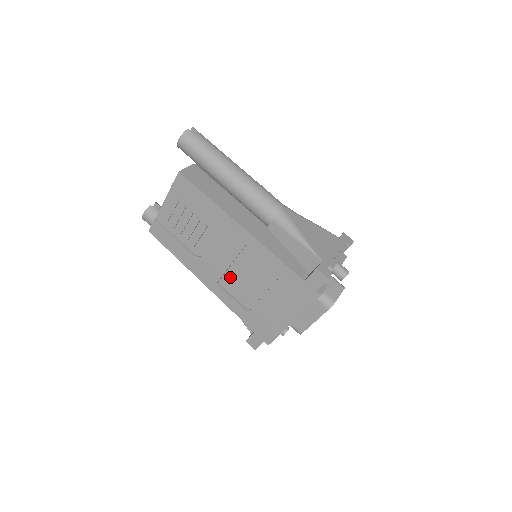
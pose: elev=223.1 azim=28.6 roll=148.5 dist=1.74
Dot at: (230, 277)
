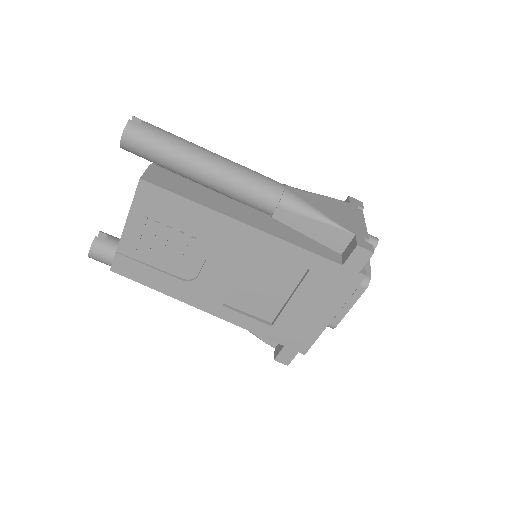
Dot at: (239, 292)
